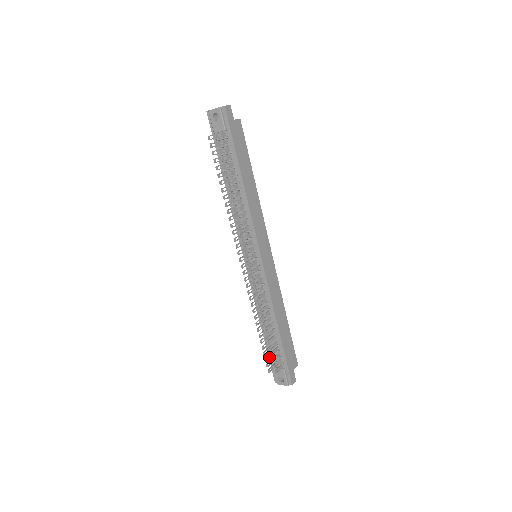
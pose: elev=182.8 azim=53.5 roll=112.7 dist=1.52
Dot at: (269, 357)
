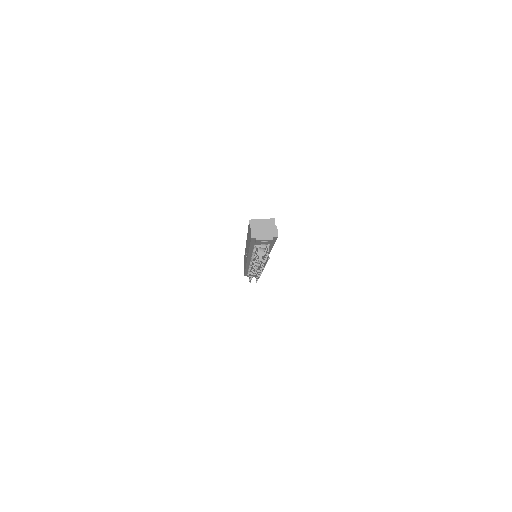
Dot at: occluded
